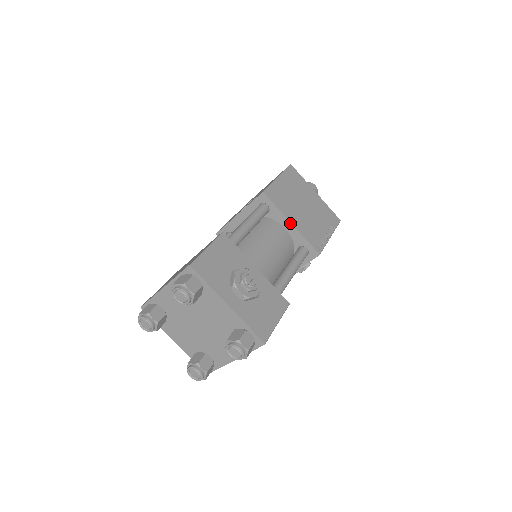
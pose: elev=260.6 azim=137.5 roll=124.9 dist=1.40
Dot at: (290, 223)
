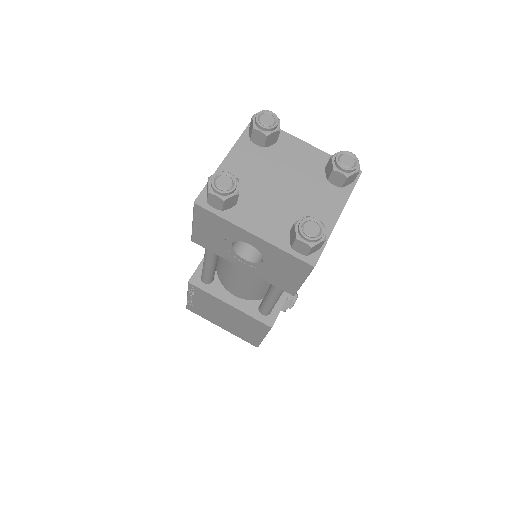
Dot at: occluded
